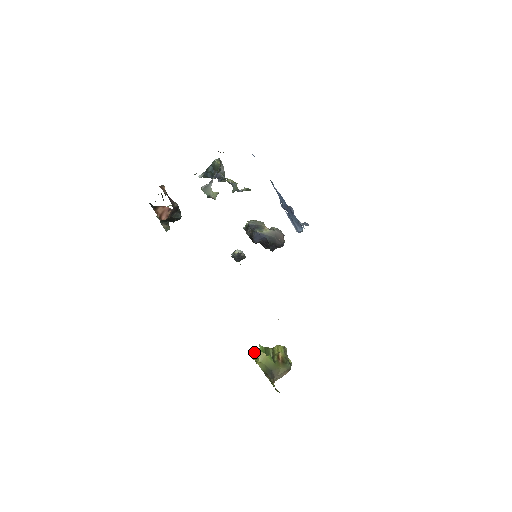
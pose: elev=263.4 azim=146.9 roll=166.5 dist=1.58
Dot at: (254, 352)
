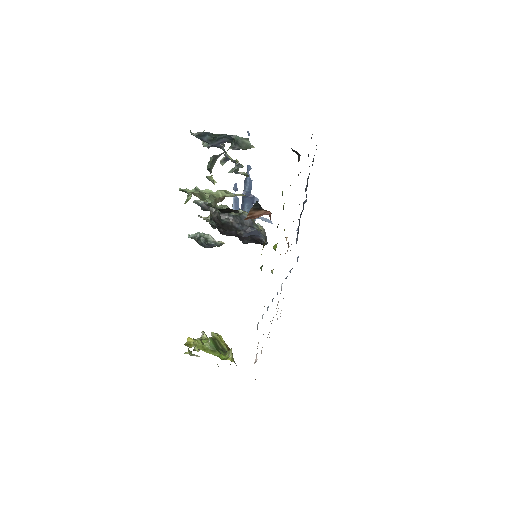
Dot at: (200, 343)
